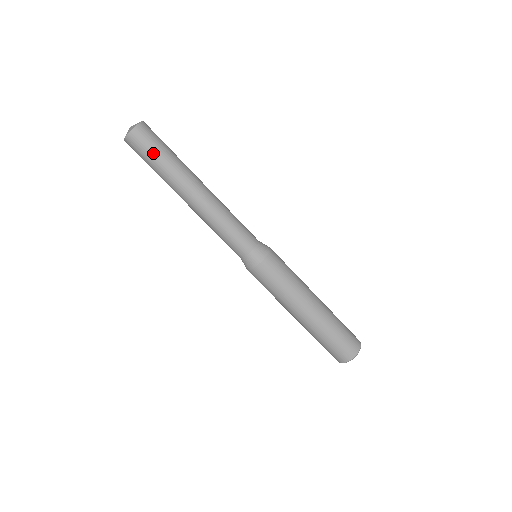
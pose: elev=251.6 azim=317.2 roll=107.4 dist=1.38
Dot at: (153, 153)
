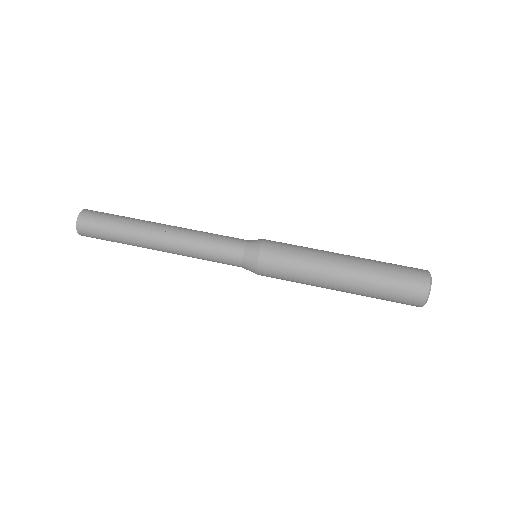
Dot at: (105, 226)
